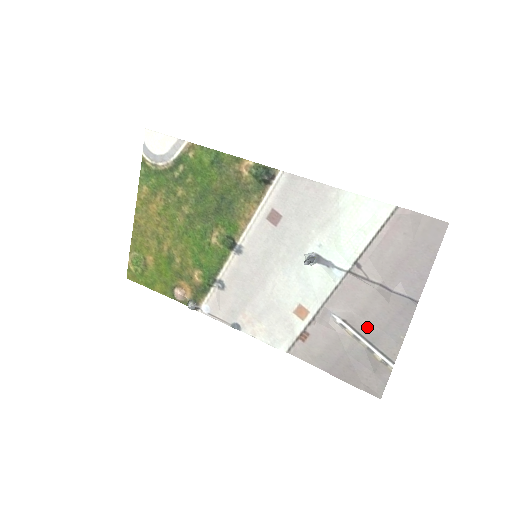
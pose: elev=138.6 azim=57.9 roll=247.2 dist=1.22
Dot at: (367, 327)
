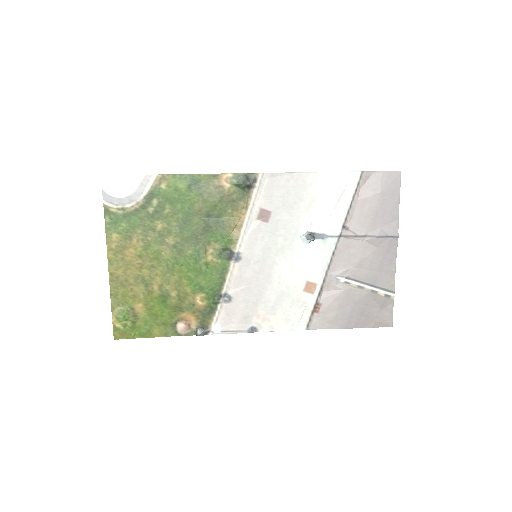
Dot at: (366, 274)
